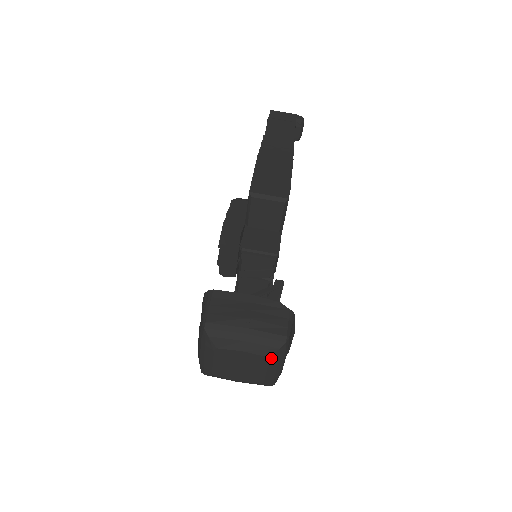
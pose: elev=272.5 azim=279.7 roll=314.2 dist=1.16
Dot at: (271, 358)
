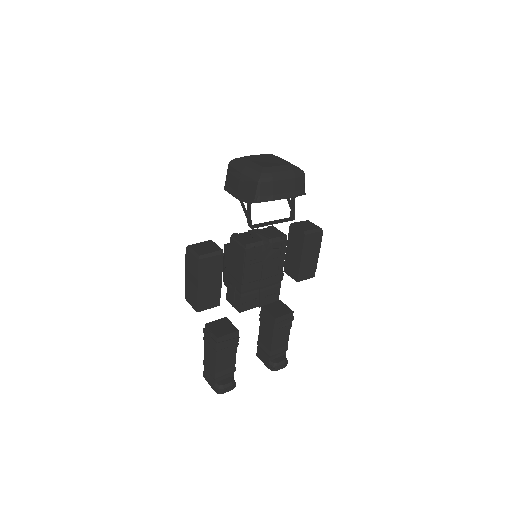
Dot at: (291, 166)
